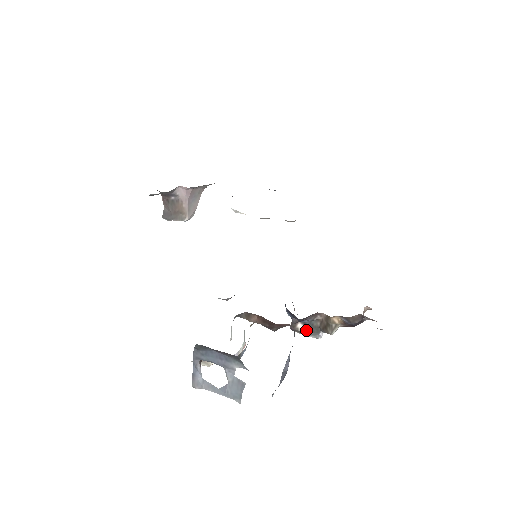
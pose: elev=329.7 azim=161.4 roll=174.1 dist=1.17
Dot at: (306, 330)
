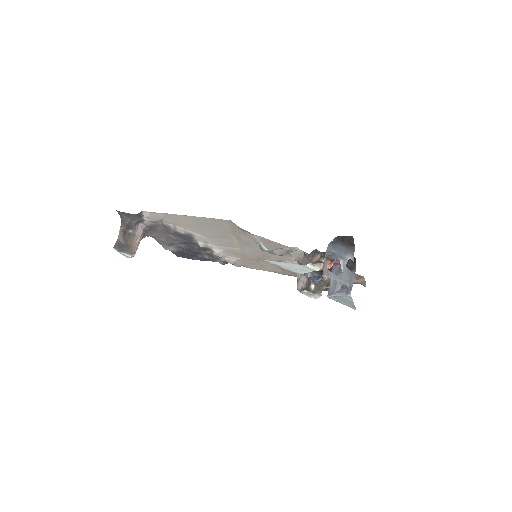
Dot at: (316, 289)
